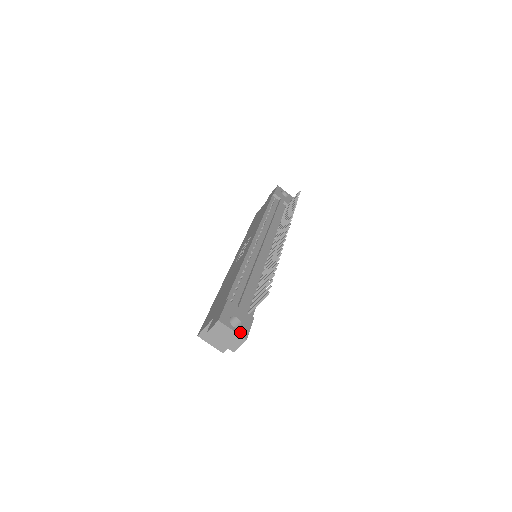
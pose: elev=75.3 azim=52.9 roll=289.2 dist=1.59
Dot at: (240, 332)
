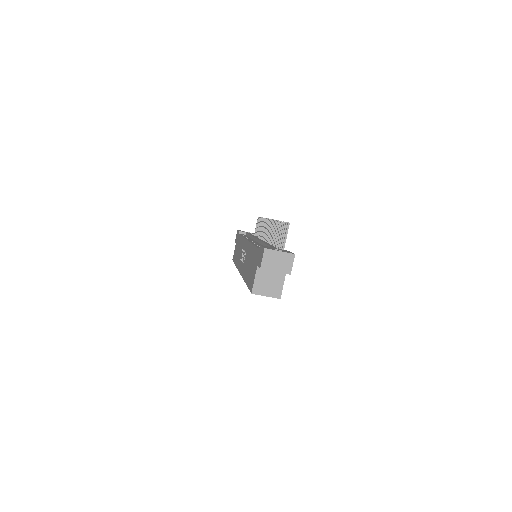
Dot at: (286, 252)
